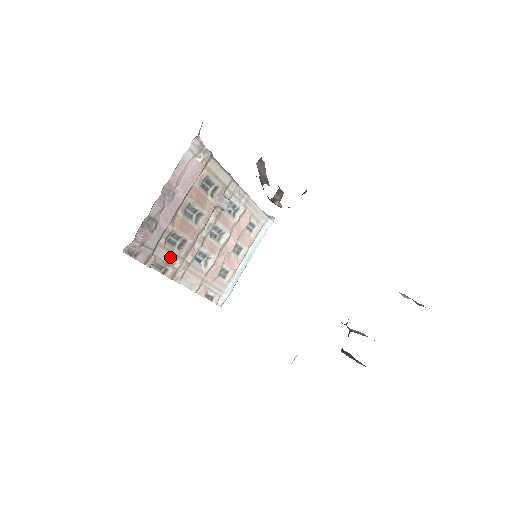
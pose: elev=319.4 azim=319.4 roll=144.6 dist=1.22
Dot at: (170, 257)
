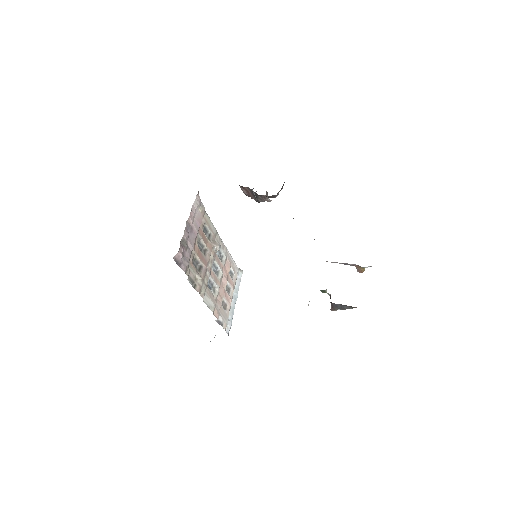
Dot at: (197, 274)
